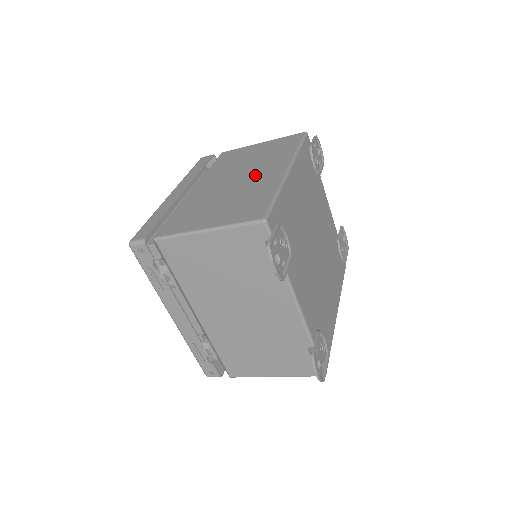
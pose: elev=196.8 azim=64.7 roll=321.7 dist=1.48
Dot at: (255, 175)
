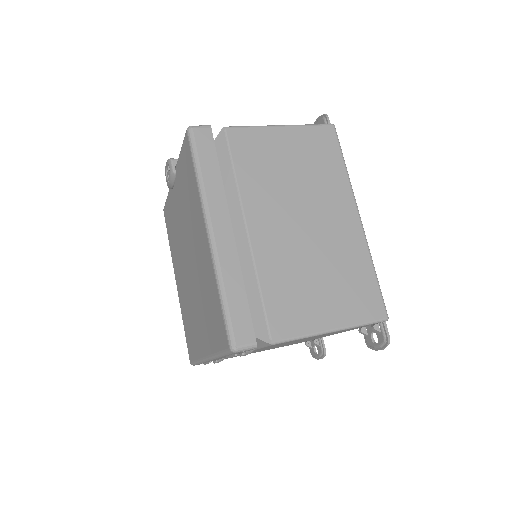
Dot at: (326, 221)
